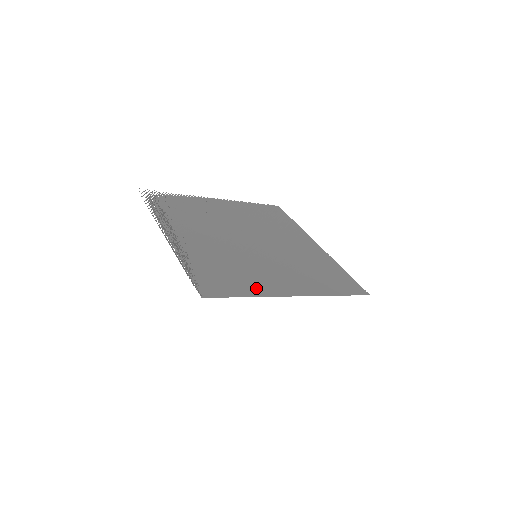
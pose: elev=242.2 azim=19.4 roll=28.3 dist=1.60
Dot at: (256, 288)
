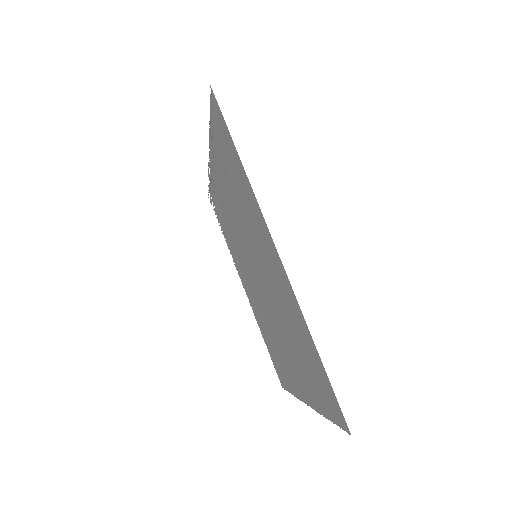
Dot at: (248, 191)
